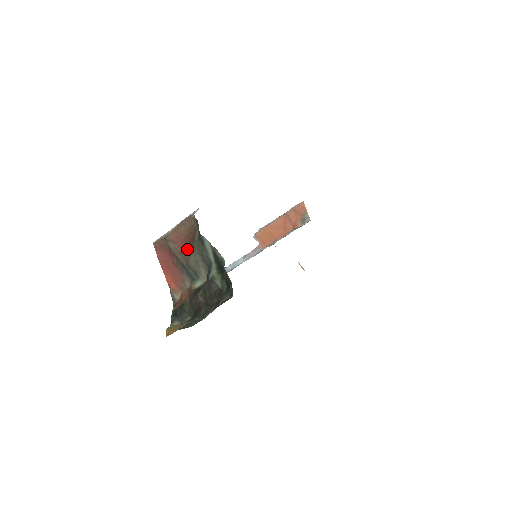
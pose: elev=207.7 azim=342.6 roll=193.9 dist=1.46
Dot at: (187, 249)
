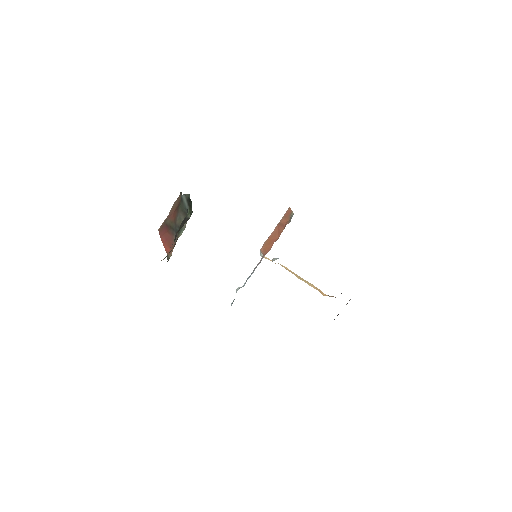
Dot at: (175, 215)
